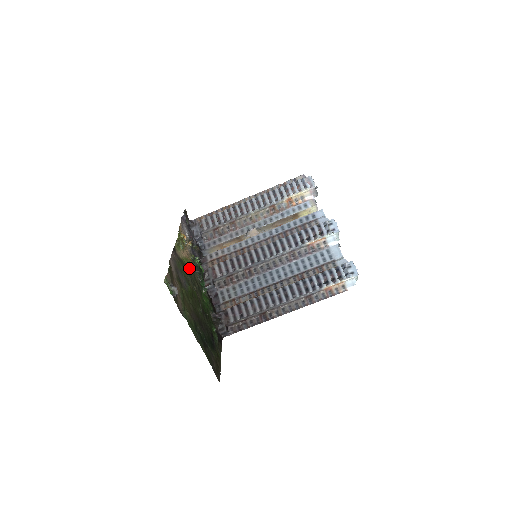
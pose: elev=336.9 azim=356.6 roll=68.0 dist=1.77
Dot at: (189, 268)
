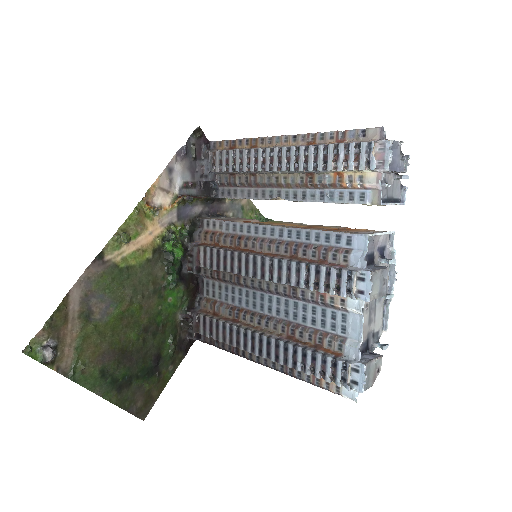
Dot at: (137, 268)
